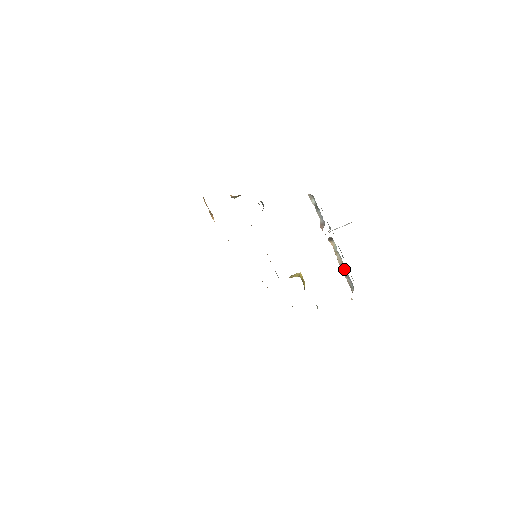
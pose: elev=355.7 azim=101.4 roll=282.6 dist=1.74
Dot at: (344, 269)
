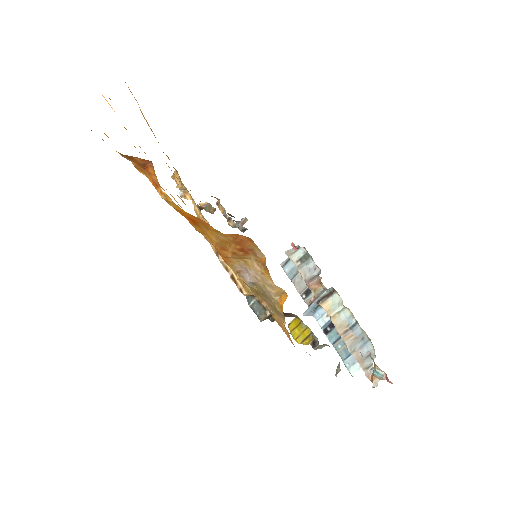
Dot at: (352, 336)
